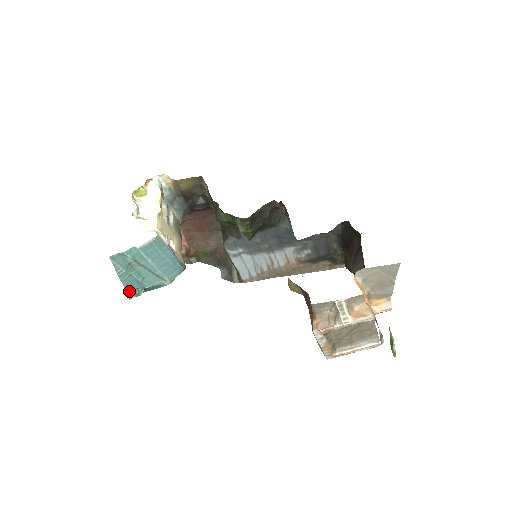
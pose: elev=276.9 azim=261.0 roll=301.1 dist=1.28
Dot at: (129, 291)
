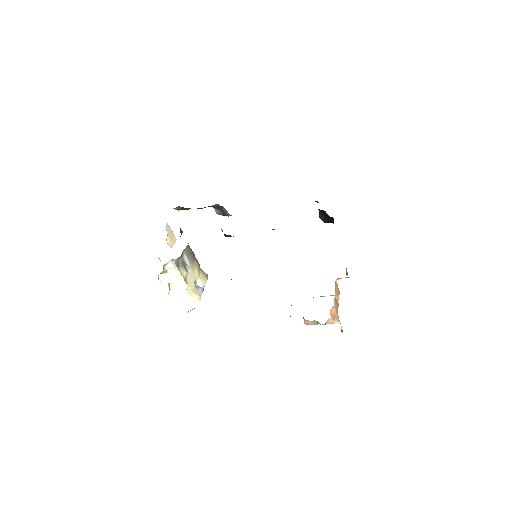
Dot at: occluded
